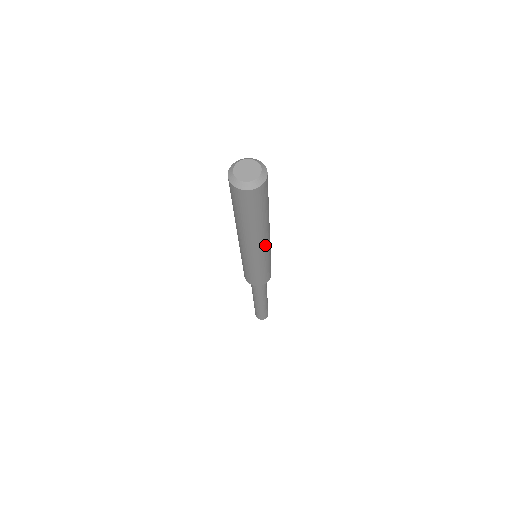
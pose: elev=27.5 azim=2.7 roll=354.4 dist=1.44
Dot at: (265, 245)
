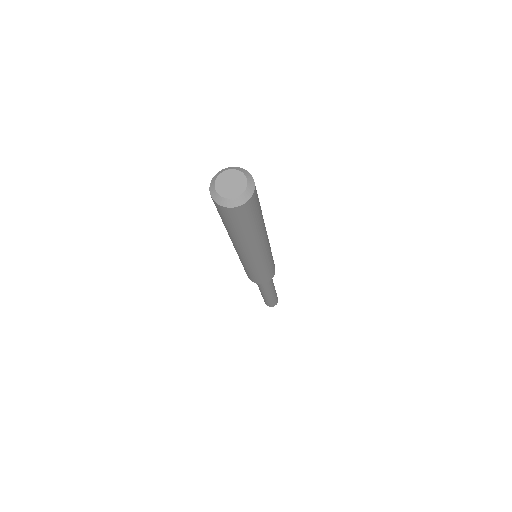
Dot at: (266, 245)
